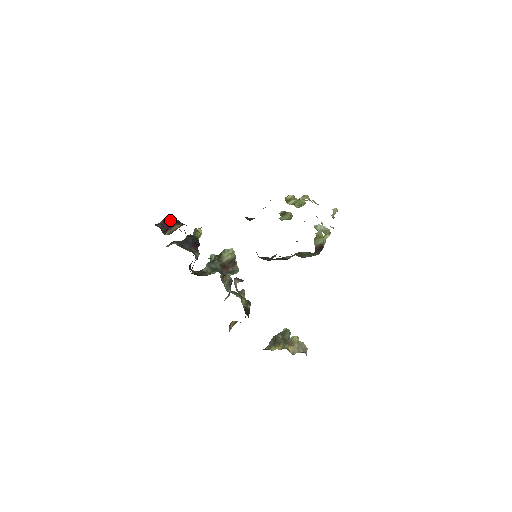
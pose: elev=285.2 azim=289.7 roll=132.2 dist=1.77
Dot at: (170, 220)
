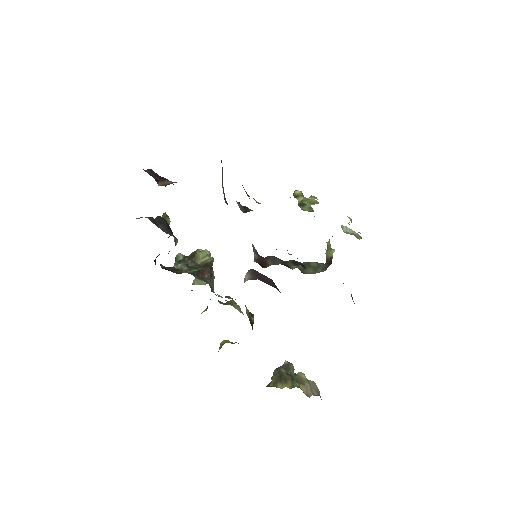
Dot at: (157, 174)
